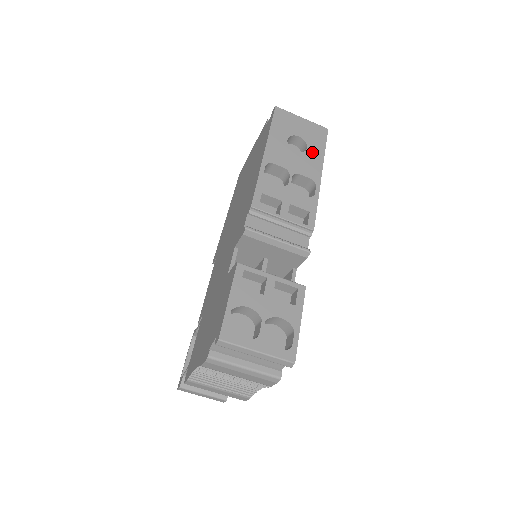
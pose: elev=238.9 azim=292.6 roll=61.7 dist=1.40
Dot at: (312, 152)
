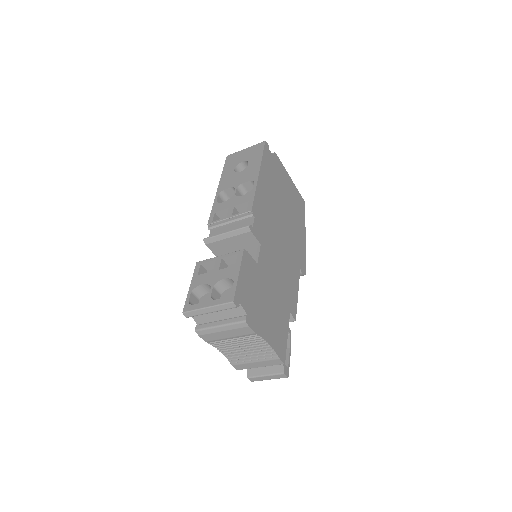
Dot at: (252, 164)
